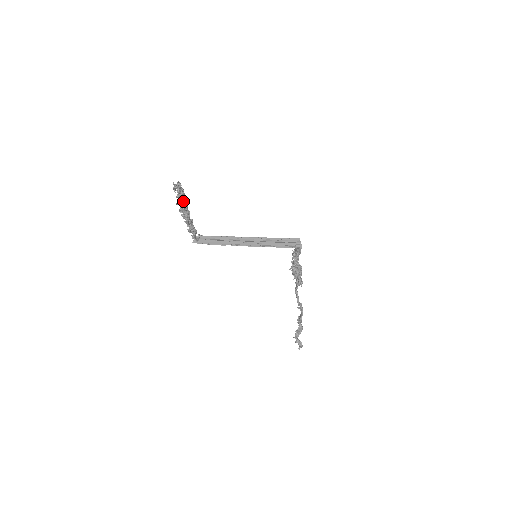
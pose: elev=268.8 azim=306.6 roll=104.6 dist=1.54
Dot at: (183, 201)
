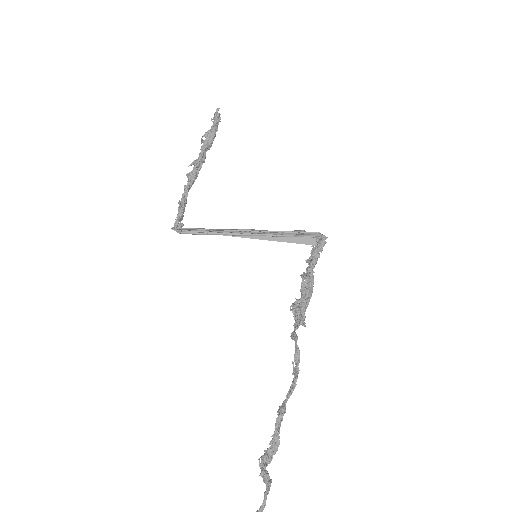
Dot at: (209, 143)
